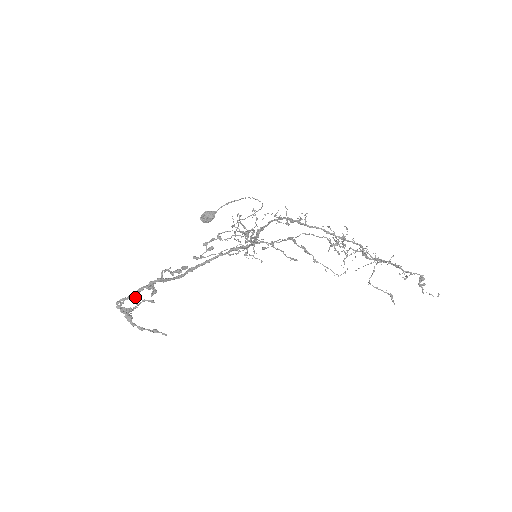
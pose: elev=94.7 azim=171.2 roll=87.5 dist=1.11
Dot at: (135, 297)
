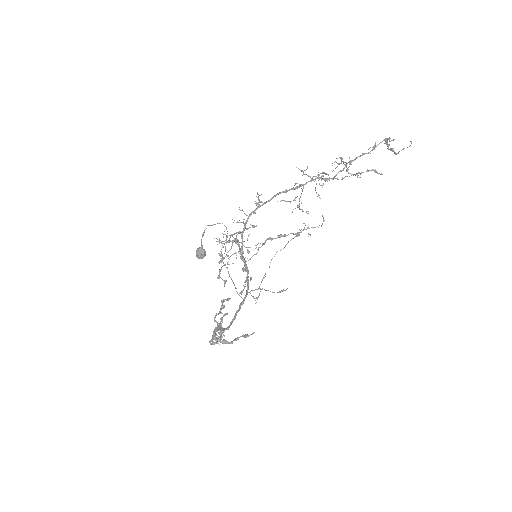
Dot at: occluded
